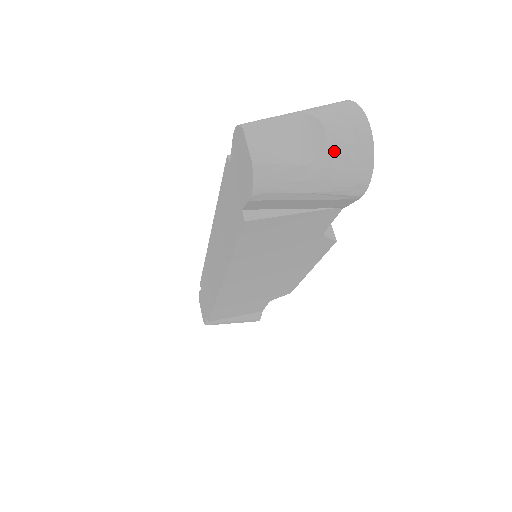
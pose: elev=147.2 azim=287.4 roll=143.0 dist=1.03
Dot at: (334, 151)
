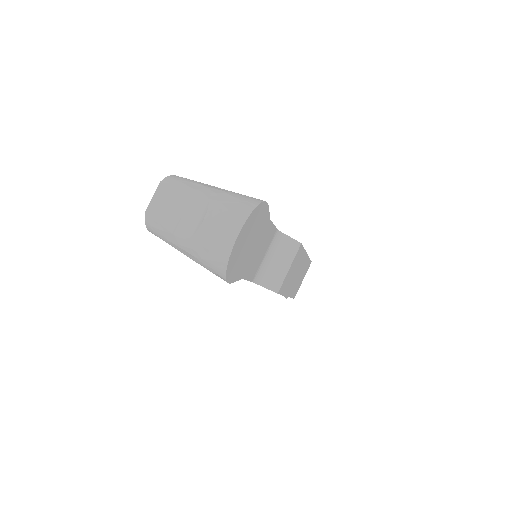
Dot at: (200, 241)
